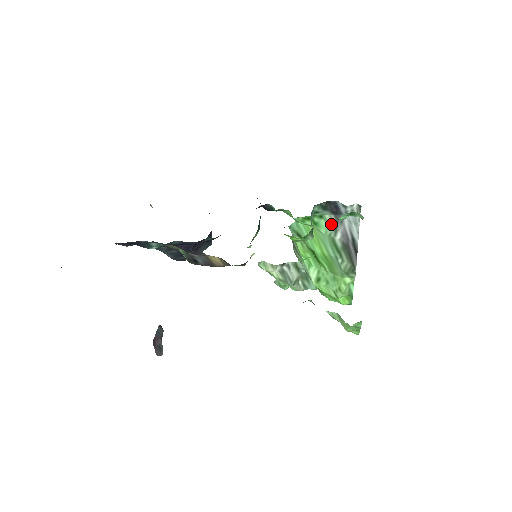
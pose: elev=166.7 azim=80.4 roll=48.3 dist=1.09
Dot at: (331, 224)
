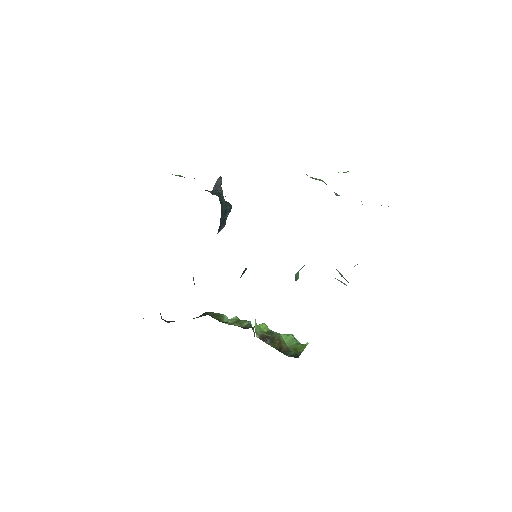
Dot at: occluded
